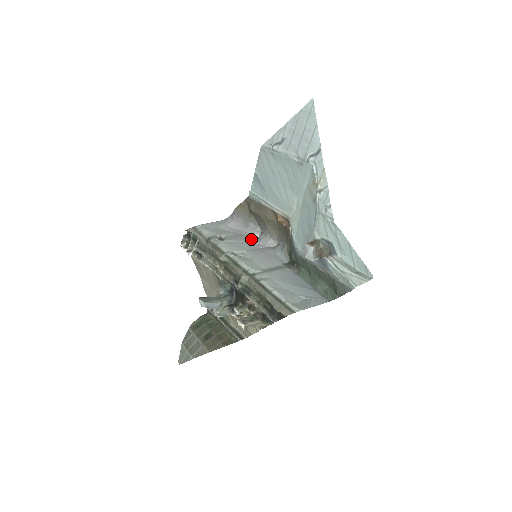
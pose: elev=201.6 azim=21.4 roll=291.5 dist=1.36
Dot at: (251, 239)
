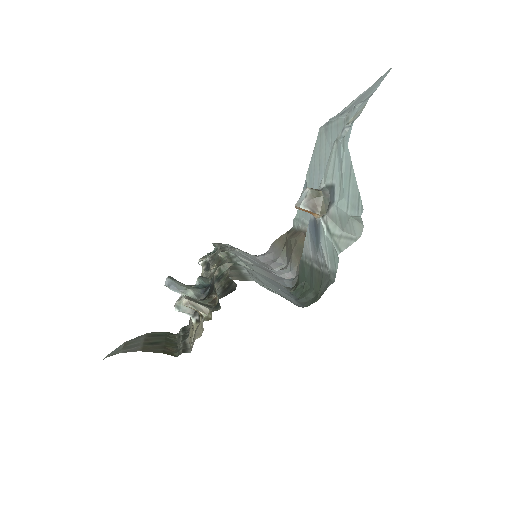
Dot at: occluded
